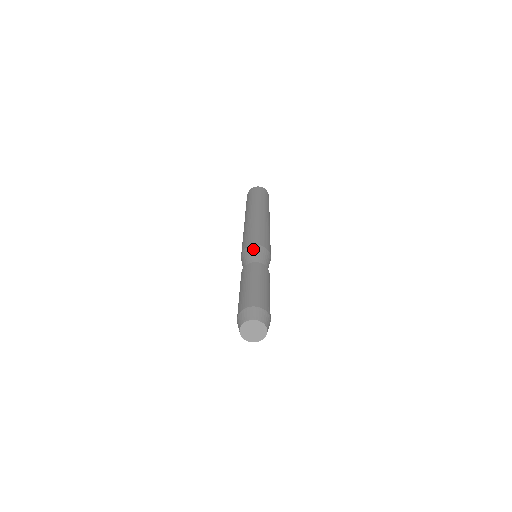
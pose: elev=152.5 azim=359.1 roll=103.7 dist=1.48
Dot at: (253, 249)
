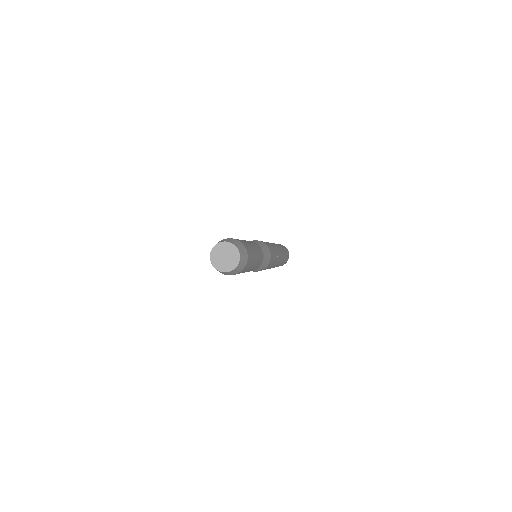
Dot at: (254, 241)
